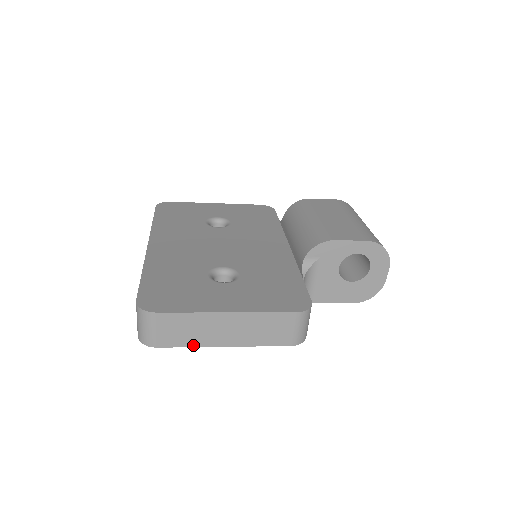
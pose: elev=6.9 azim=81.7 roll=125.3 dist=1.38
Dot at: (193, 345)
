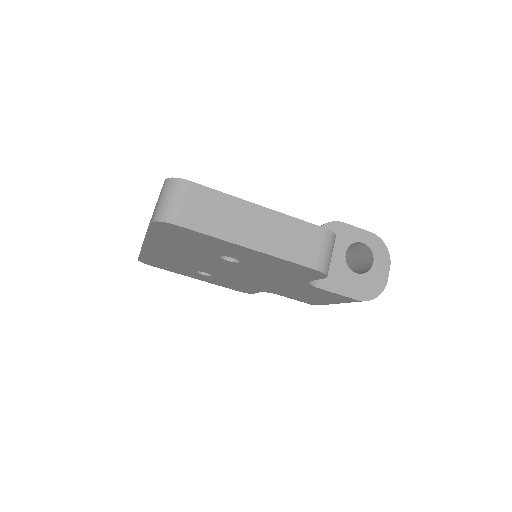
Dot at: (216, 235)
